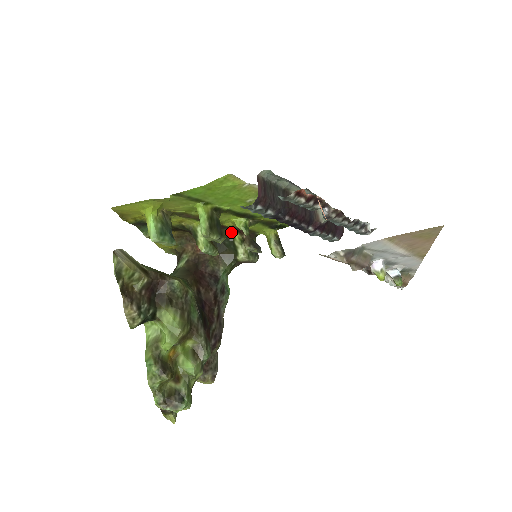
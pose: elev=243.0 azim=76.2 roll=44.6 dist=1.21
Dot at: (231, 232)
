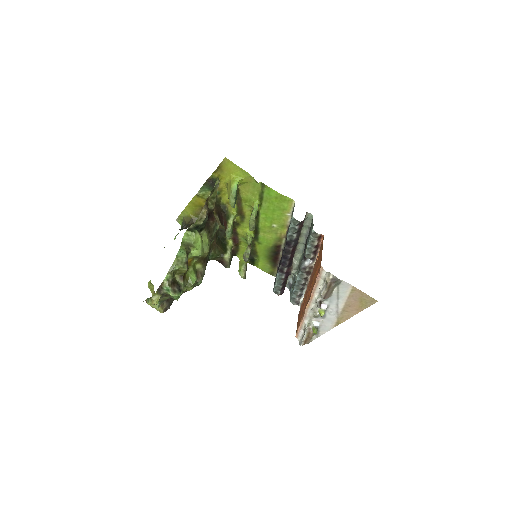
Dot at: occluded
